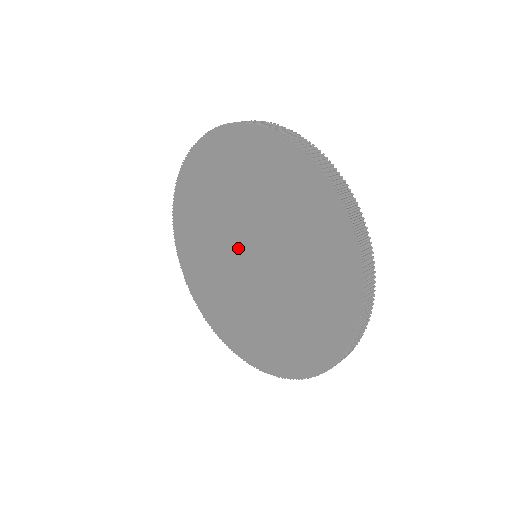
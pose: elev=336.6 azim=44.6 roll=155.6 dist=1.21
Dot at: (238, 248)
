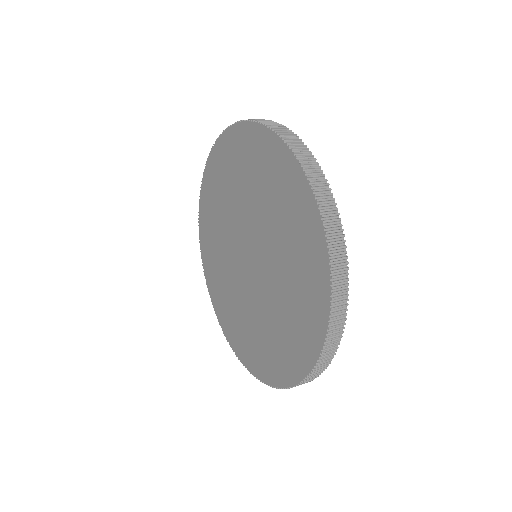
Dot at: (240, 252)
